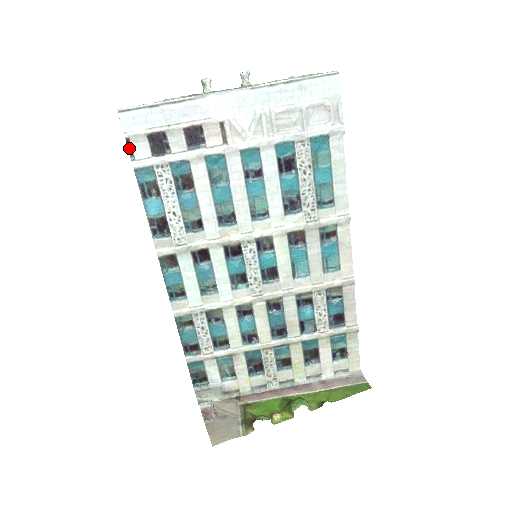
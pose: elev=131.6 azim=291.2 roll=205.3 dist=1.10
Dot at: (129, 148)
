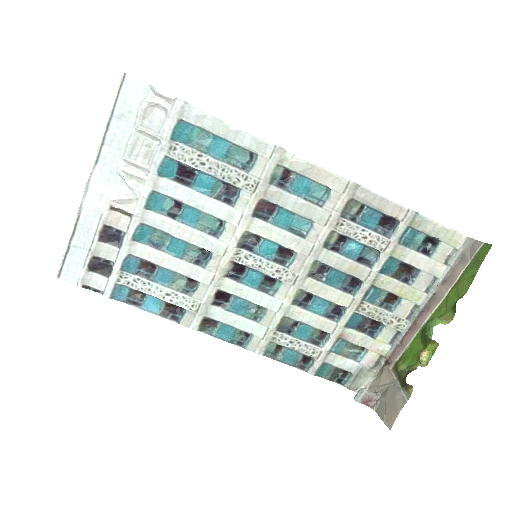
Dot at: occluded
